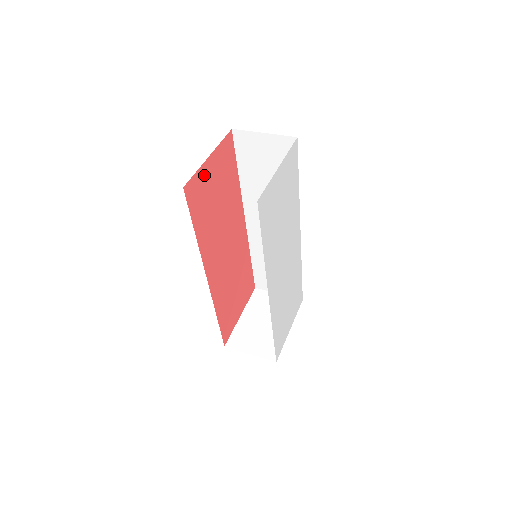
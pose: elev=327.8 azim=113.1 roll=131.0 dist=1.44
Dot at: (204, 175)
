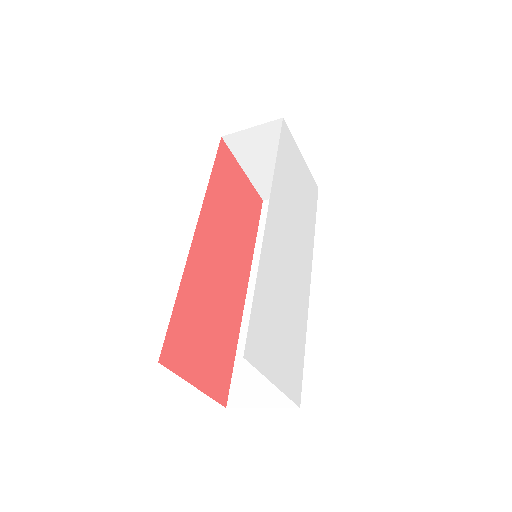
Dot at: (235, 169)
